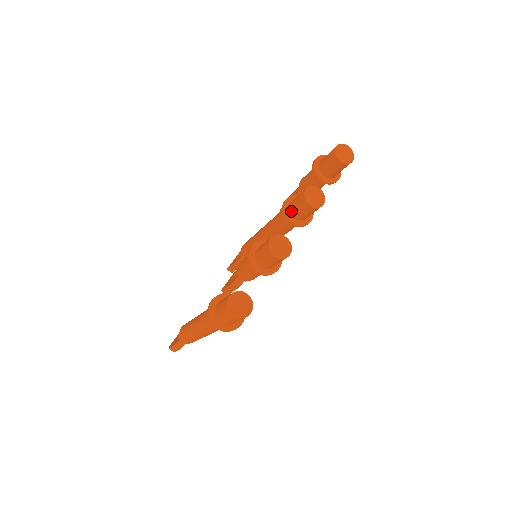
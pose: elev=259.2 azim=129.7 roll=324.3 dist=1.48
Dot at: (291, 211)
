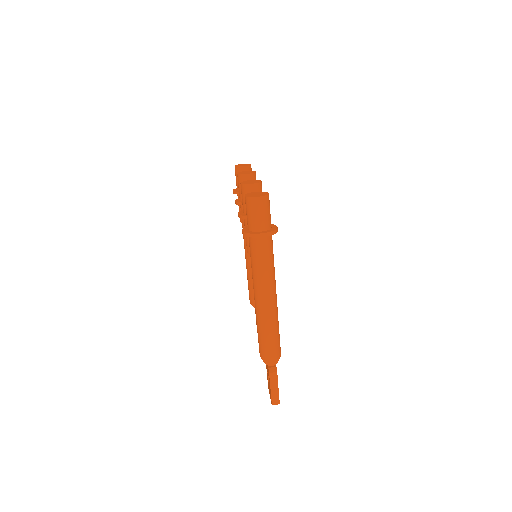
Dot at: occluded
